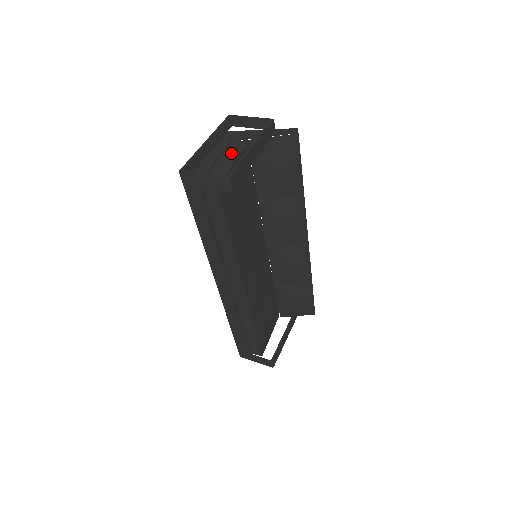
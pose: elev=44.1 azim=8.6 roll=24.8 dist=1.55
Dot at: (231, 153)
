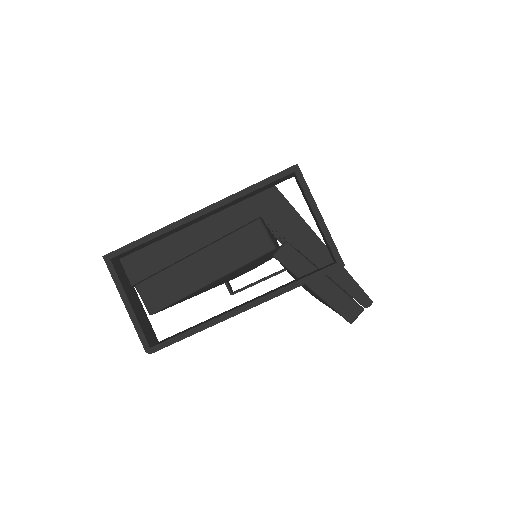
Dot at: (232, 251)
